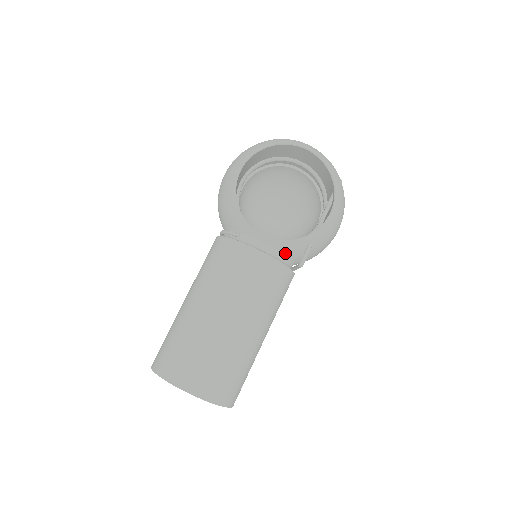
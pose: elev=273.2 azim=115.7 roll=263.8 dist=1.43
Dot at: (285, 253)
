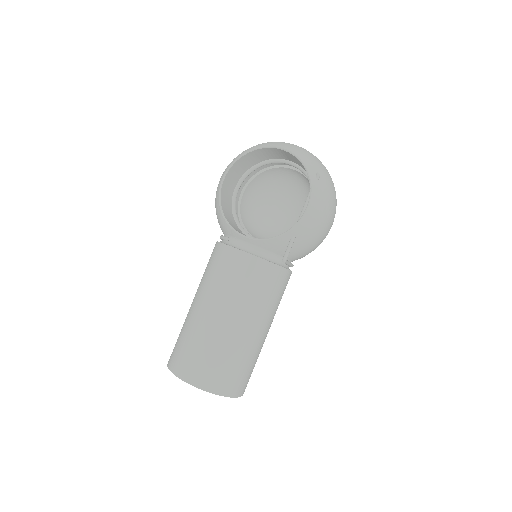
Dot at: (270, 251)
